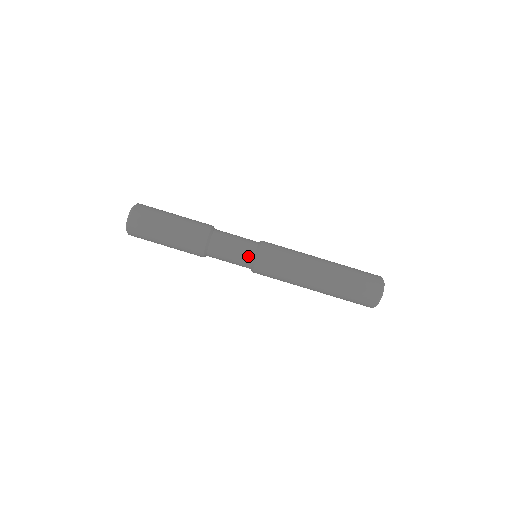
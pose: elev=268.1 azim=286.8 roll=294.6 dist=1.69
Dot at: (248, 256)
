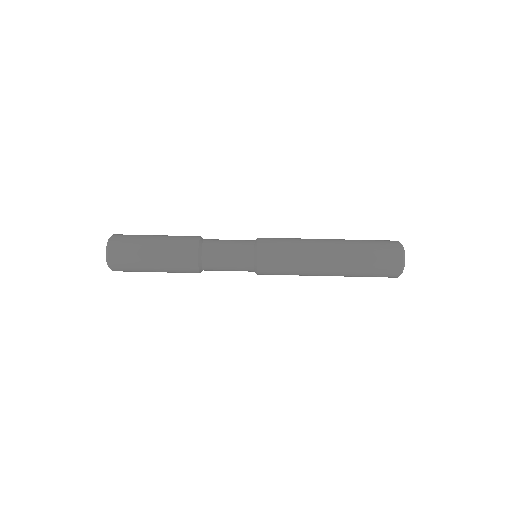
Dot at: (247, 251)
